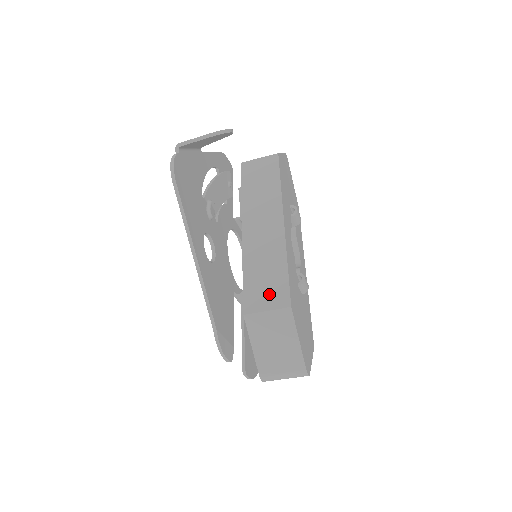
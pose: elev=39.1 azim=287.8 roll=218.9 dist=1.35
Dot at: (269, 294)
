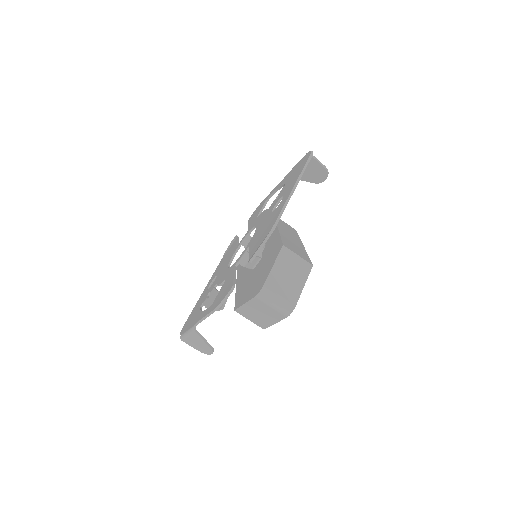
Dot at: (299, 253)
